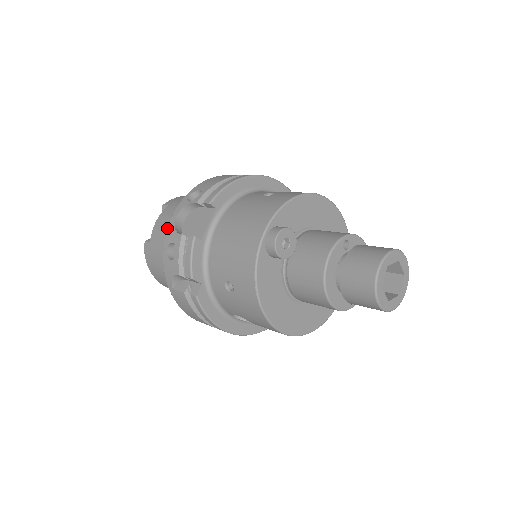
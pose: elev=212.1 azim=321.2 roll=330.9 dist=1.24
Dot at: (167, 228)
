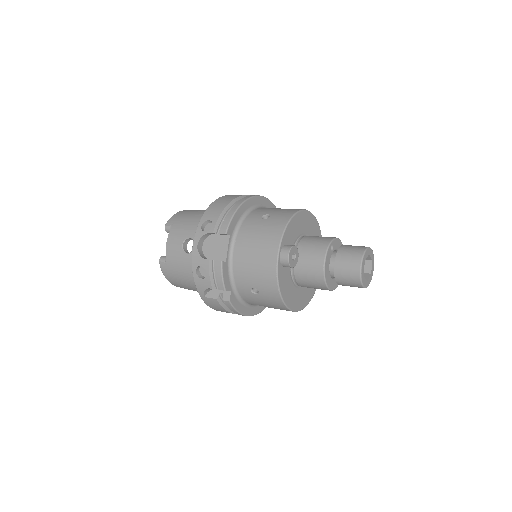
Dot at: occluded
